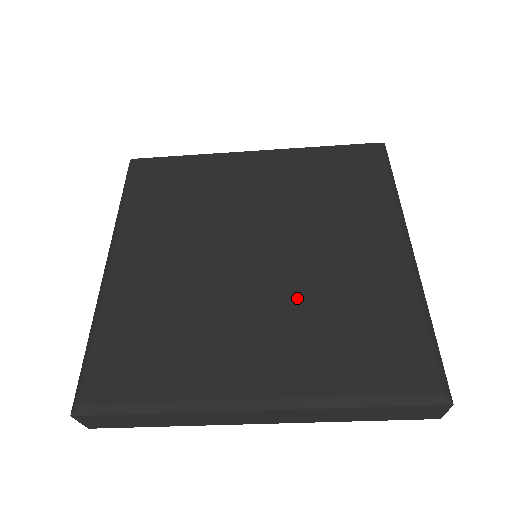
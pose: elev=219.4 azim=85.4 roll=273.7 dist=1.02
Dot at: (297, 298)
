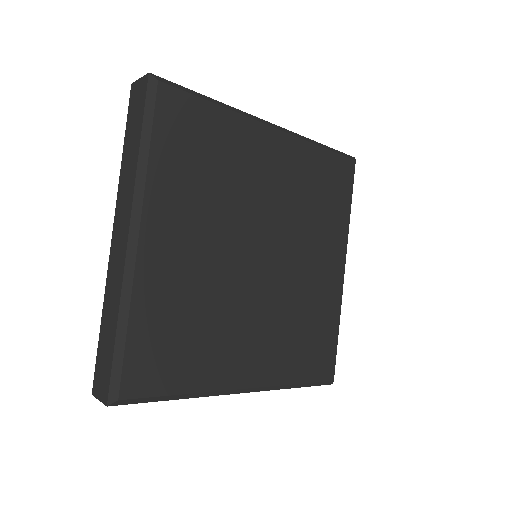
Dot at: (281, 308)
